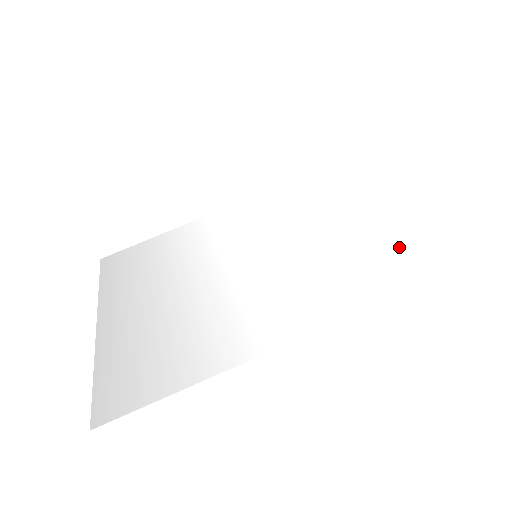
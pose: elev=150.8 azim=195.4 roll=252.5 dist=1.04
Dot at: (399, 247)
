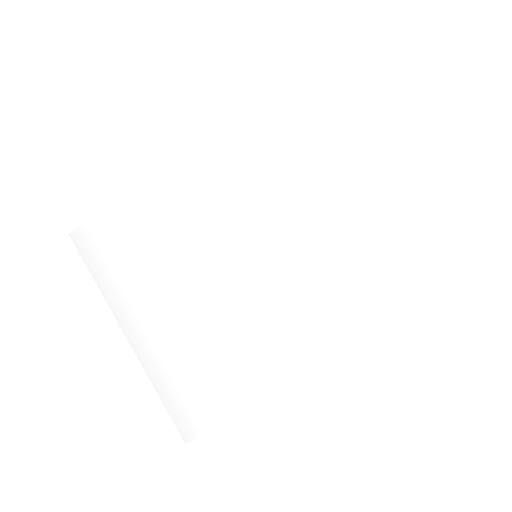
Dot at: (398, 264)
